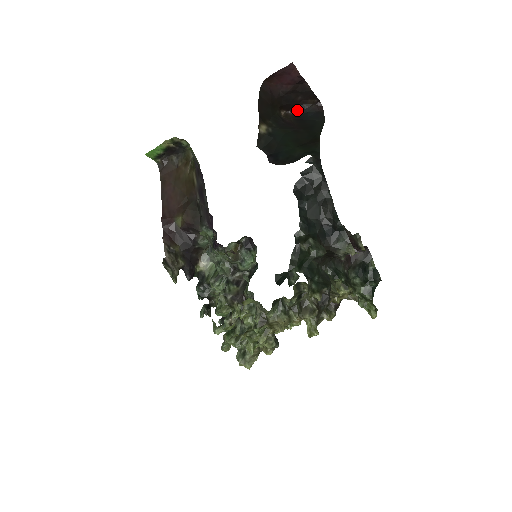
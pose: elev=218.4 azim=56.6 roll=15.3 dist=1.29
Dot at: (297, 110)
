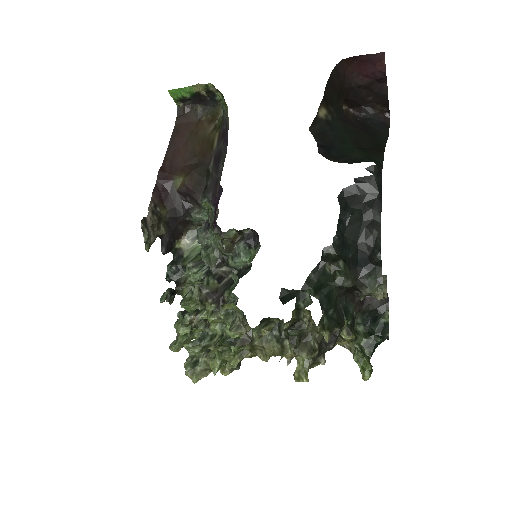
Dot at: (361, 111)
